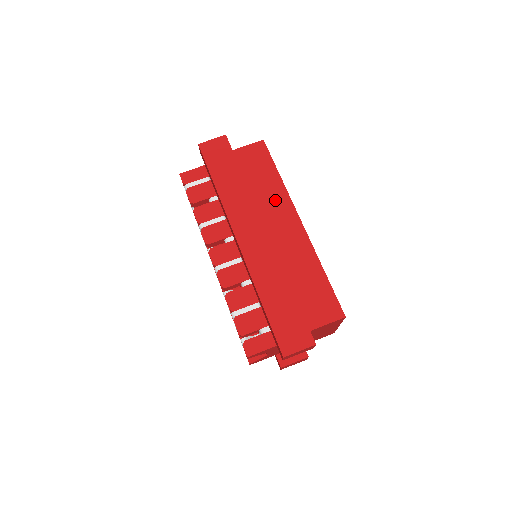
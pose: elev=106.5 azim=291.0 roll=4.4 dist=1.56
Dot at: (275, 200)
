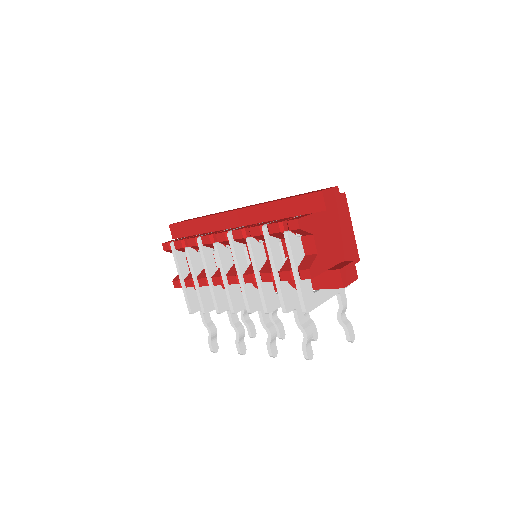
Dot at: occluded
